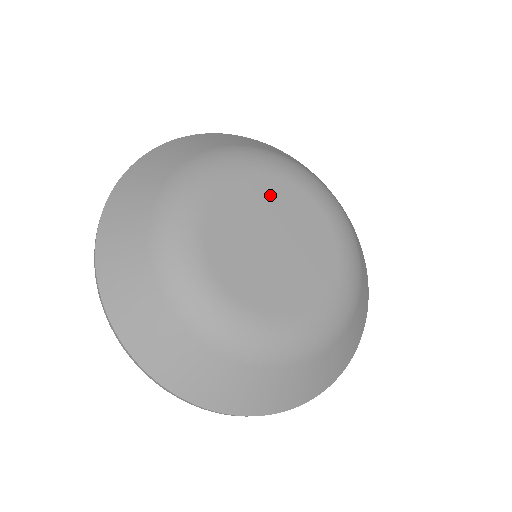
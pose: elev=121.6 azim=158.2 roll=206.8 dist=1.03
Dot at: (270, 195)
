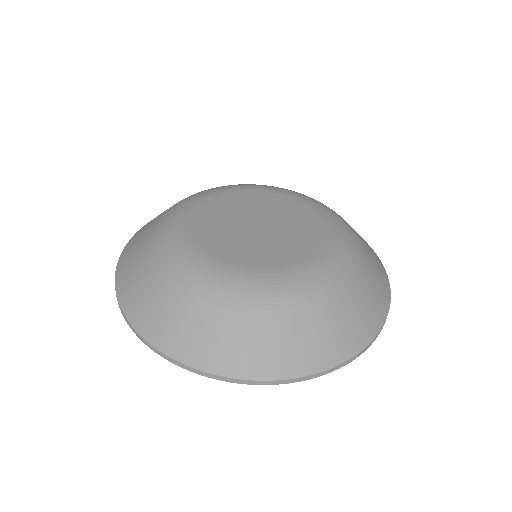
Dot at: (241, 202)
